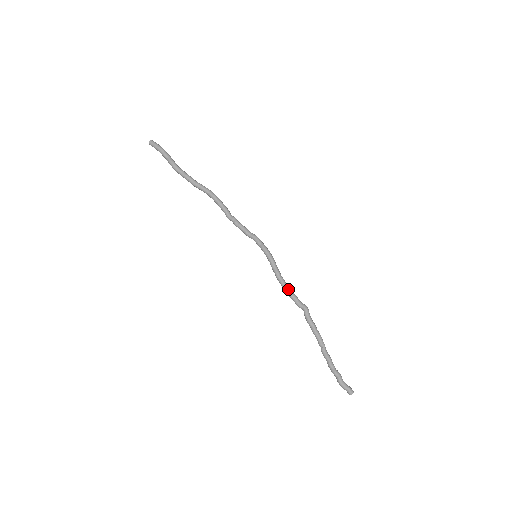
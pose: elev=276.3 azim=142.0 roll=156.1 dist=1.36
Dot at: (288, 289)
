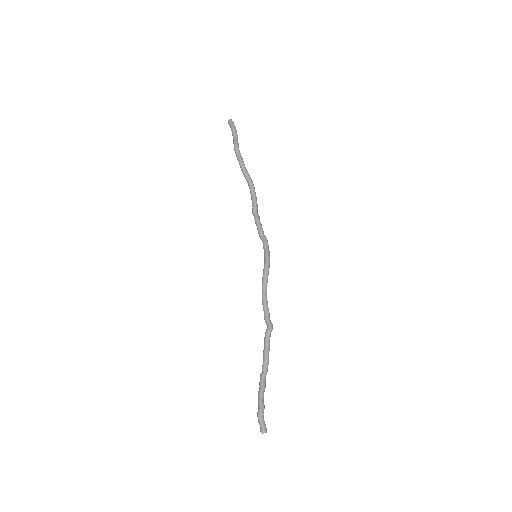
Dot at: (266, 300)
